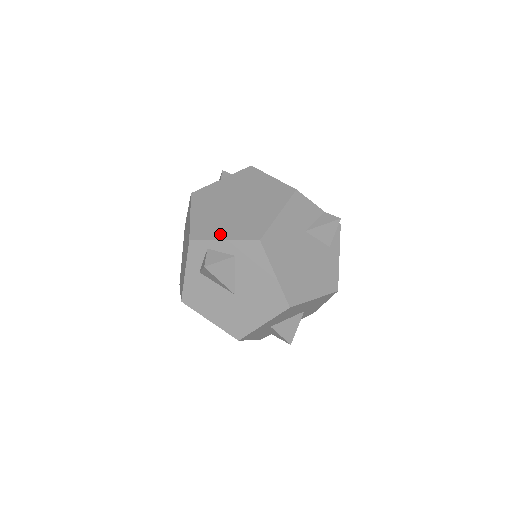
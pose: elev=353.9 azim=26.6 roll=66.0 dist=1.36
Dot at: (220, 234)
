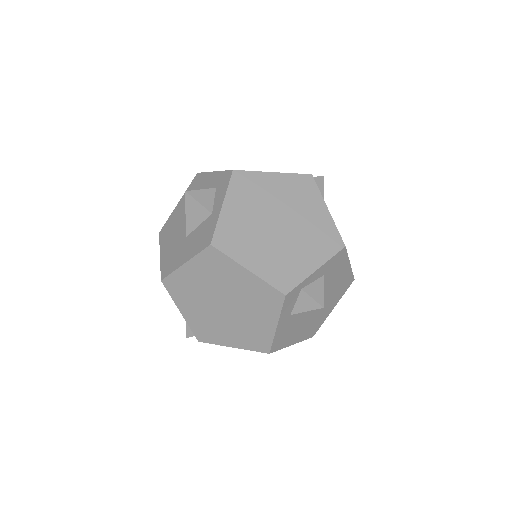
Dot at: (306, 267)
